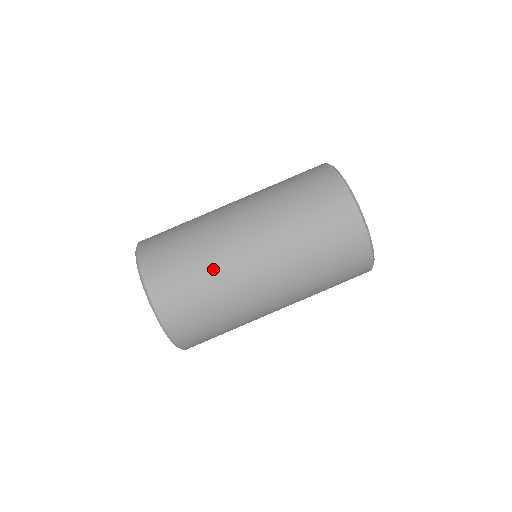
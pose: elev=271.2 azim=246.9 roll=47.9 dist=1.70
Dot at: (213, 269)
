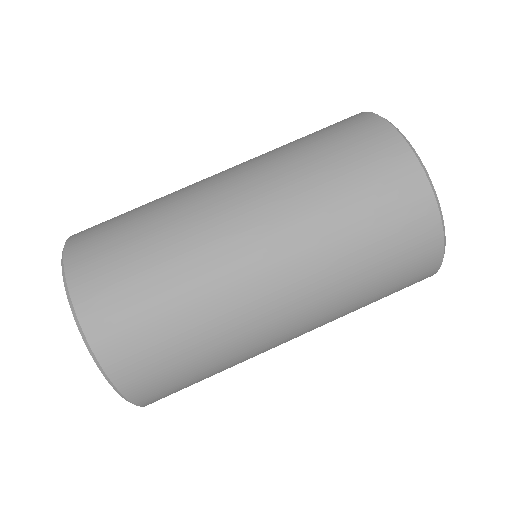
Dot at: (186, 267)
